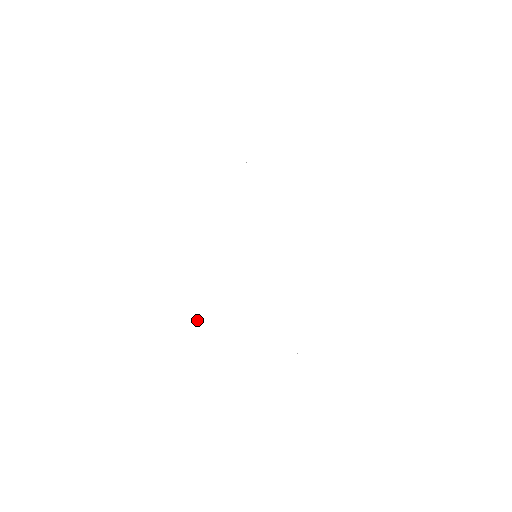
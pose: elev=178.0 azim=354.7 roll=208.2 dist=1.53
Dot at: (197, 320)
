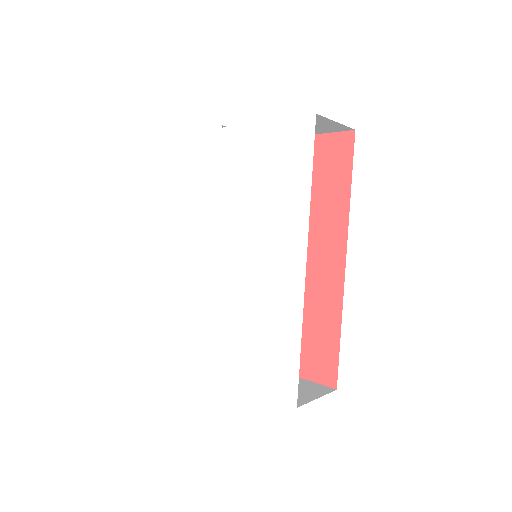
Dot at: (184, 340)
